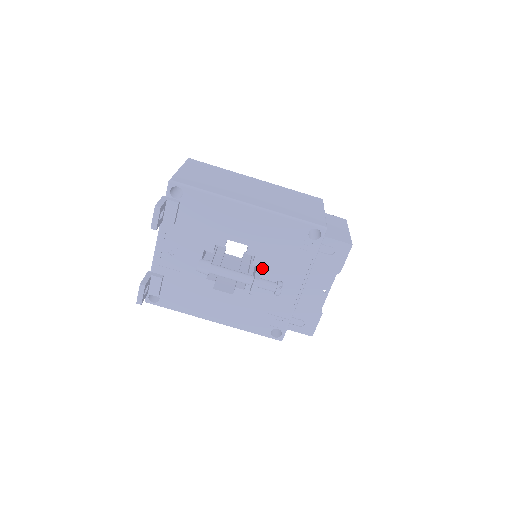
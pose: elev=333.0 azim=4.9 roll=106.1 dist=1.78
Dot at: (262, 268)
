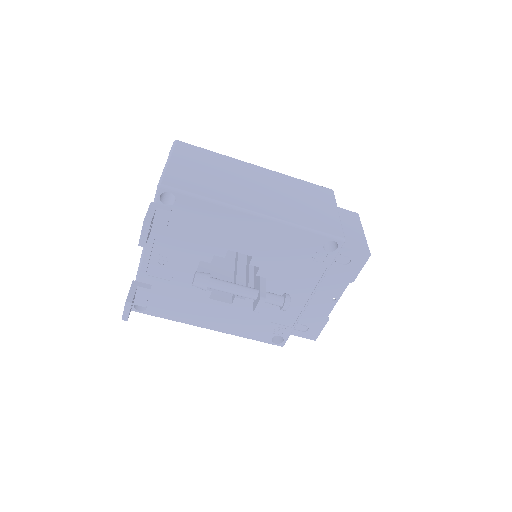
Dot at: (267, 279)
